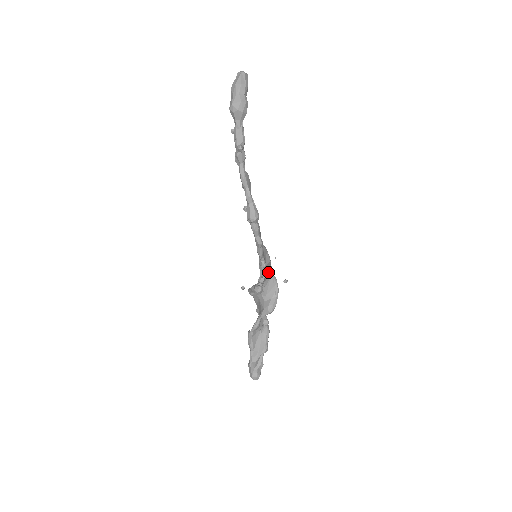
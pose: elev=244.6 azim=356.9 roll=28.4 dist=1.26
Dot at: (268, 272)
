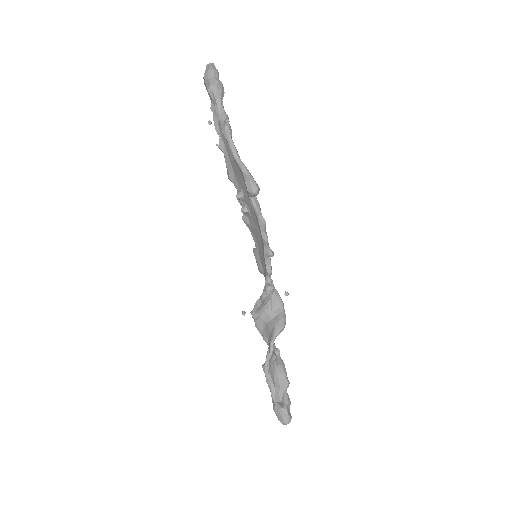
Dot at: occluded
